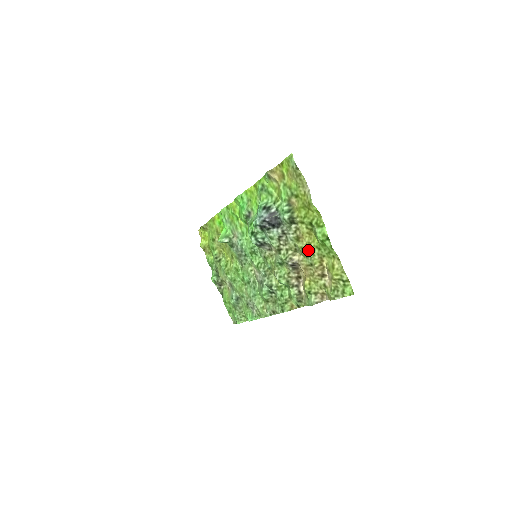
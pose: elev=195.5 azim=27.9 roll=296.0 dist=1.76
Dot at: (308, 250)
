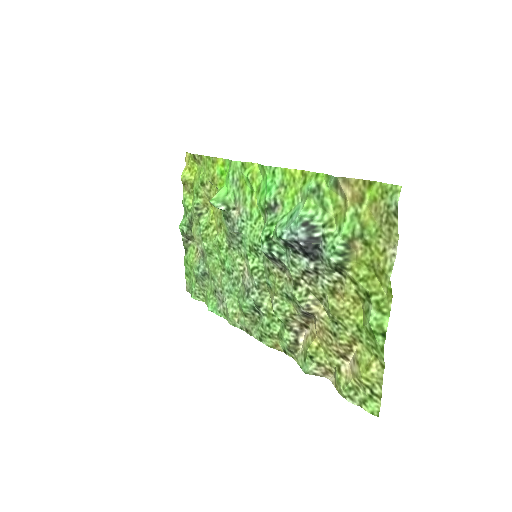
Dot at: (341, 318)
